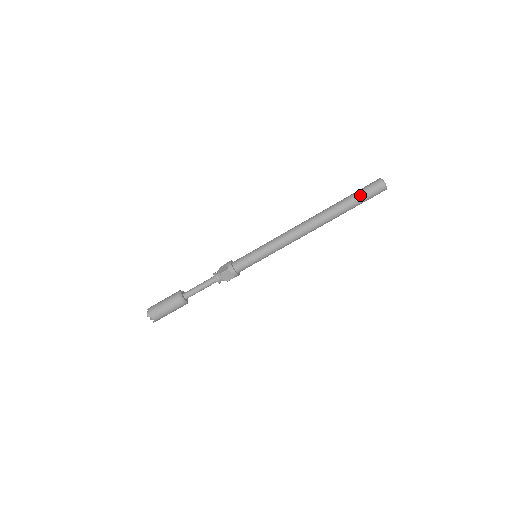
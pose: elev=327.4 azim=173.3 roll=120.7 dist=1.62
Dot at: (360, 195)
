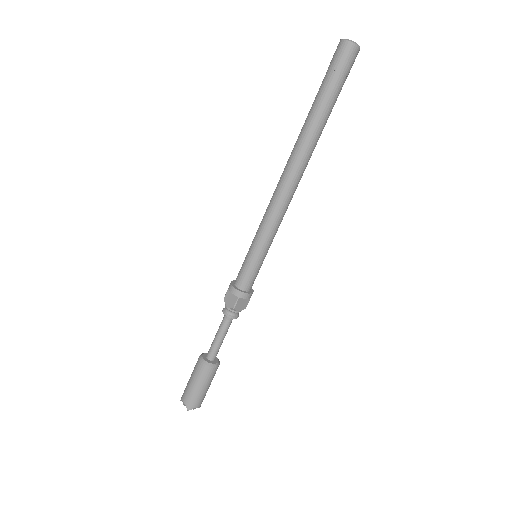
Dot at: (322, 81)
